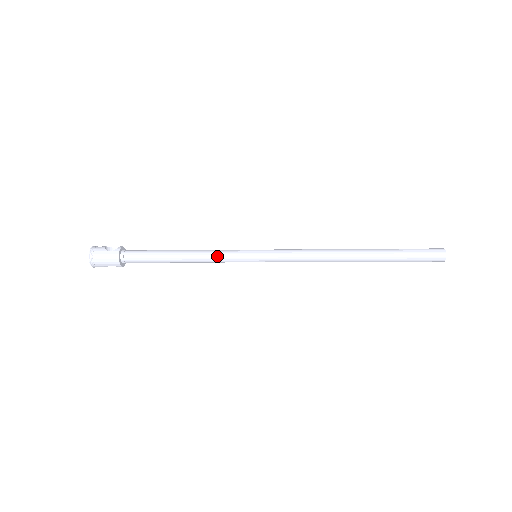
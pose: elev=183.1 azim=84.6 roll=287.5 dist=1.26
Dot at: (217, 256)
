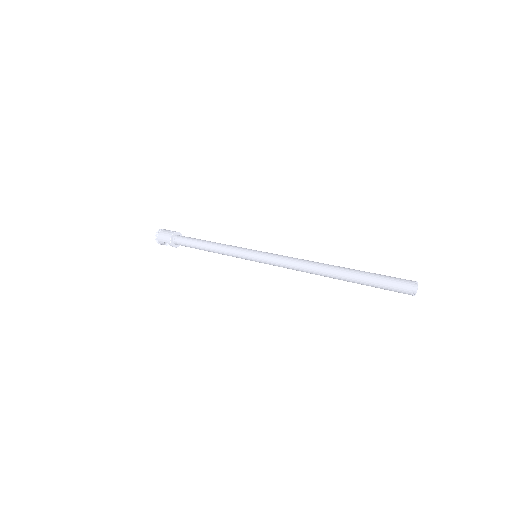
Dot at: (229, 248)
